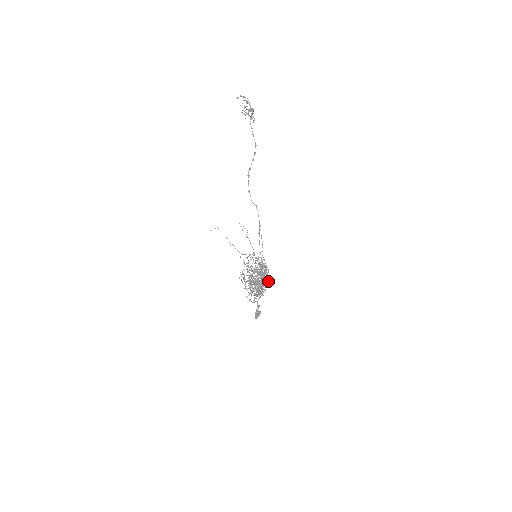
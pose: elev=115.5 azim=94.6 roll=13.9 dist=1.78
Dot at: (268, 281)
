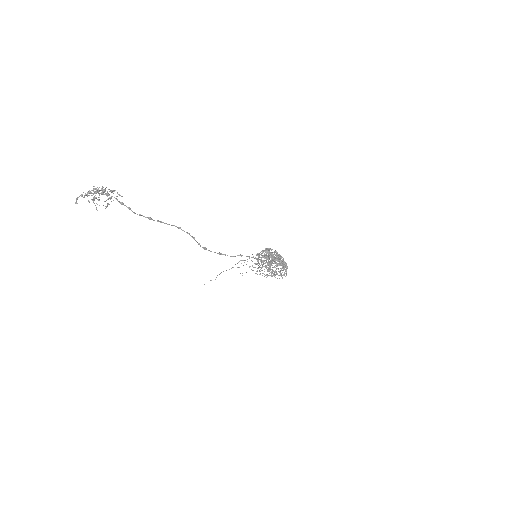
Dot at: (277, 252)
